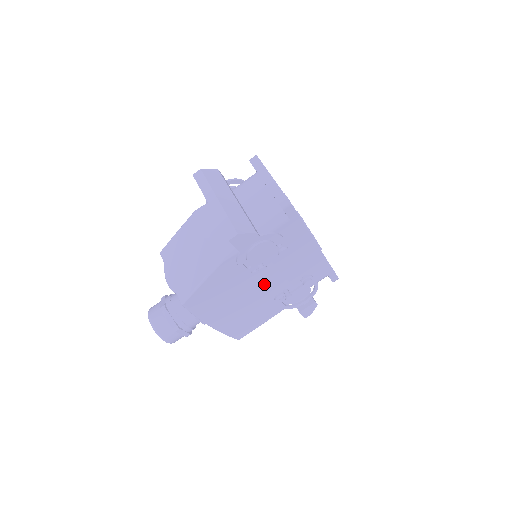
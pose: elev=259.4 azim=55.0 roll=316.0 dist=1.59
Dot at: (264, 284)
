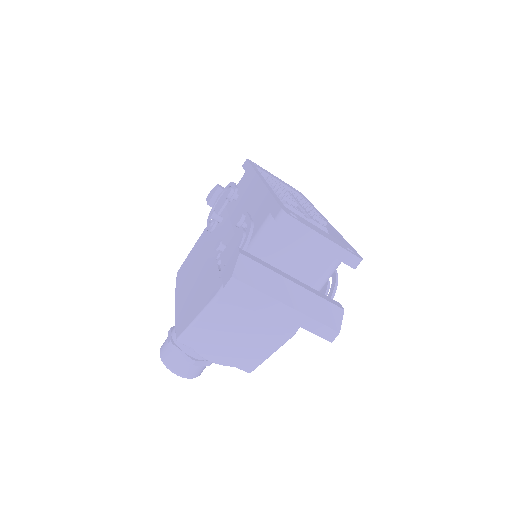
Dot at: occluded
